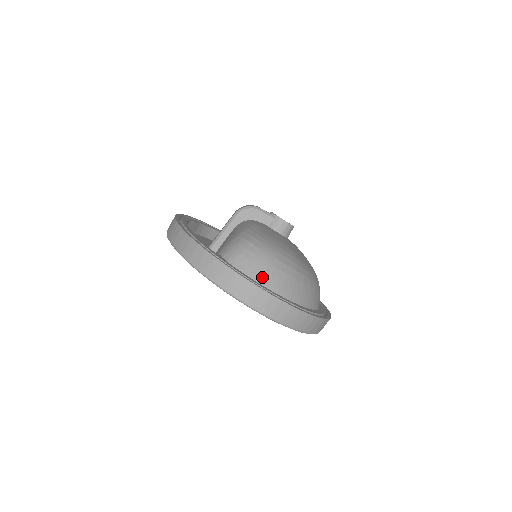
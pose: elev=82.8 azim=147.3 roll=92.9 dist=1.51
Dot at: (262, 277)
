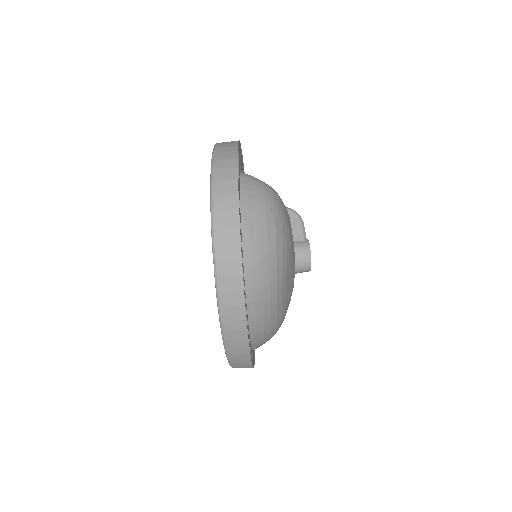
Dot at: (248, 206)
